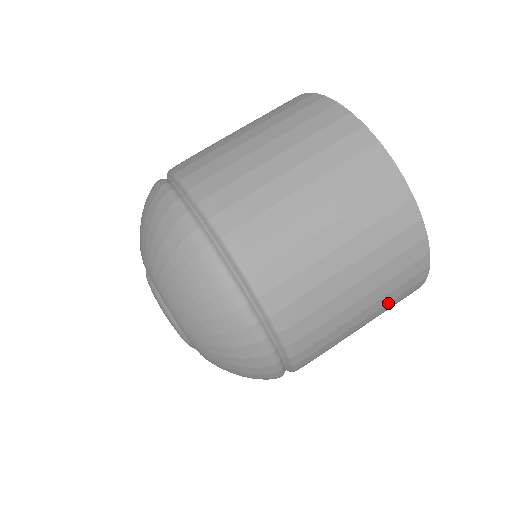
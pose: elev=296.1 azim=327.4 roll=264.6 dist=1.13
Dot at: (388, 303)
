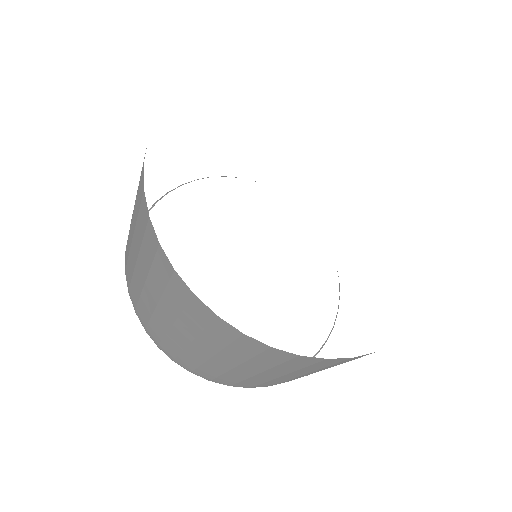
Dot at: occluded
